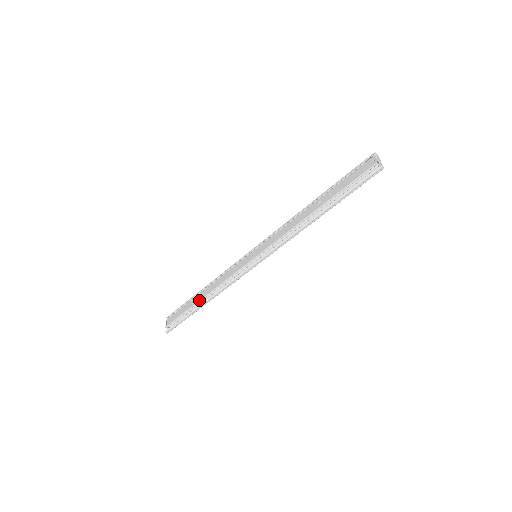
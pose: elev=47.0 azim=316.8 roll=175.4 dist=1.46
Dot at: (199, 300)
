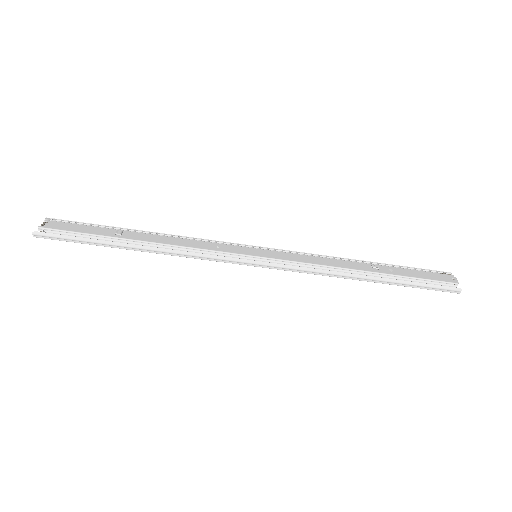
Dot at: (133, 238)
